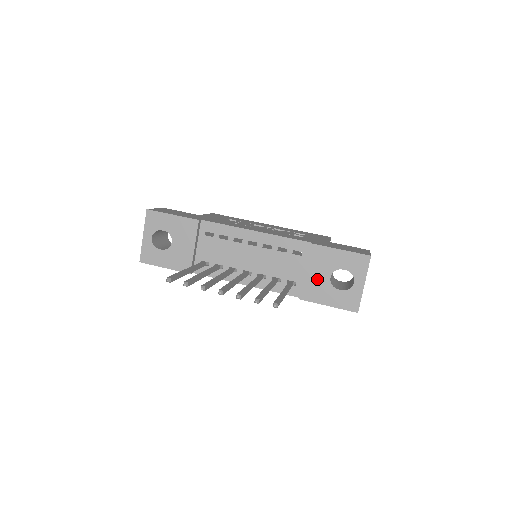
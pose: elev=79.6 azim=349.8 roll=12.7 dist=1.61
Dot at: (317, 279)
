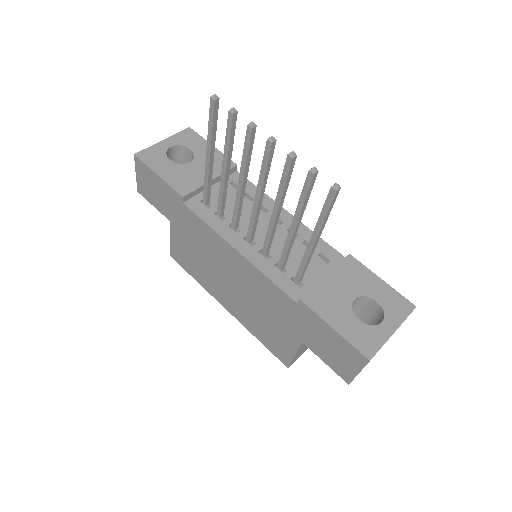
Dot at: (336, 291)
